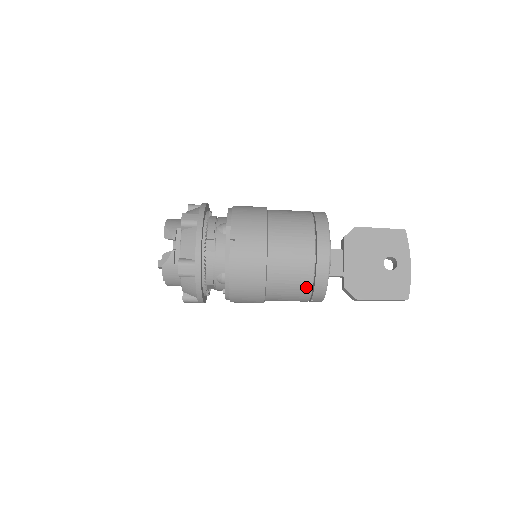
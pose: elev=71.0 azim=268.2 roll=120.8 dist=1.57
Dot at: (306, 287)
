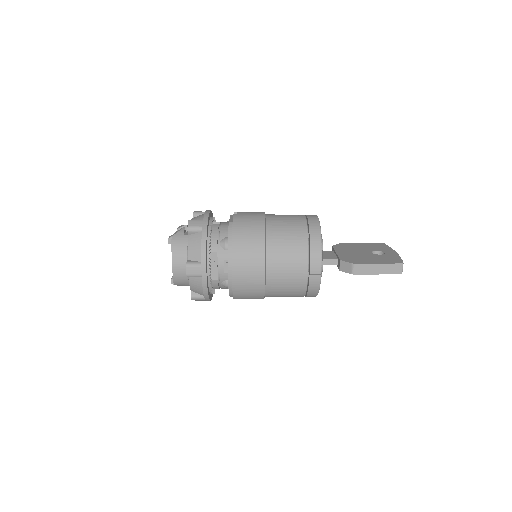
Dot at: (302, 240)
